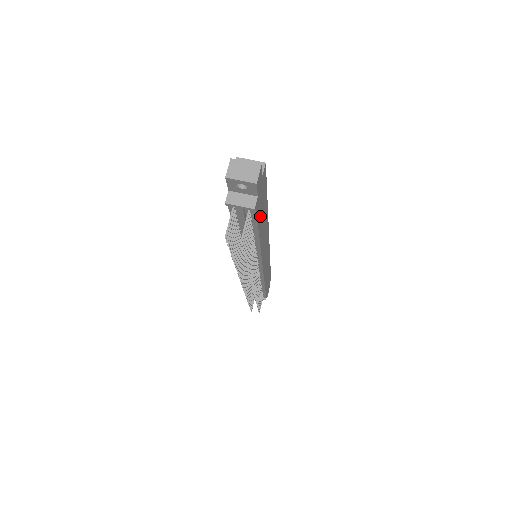
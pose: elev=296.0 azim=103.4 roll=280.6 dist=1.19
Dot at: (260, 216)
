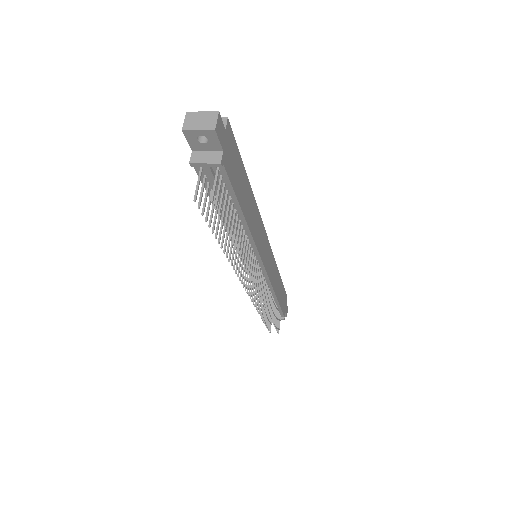
Dot at: (237, 185)
